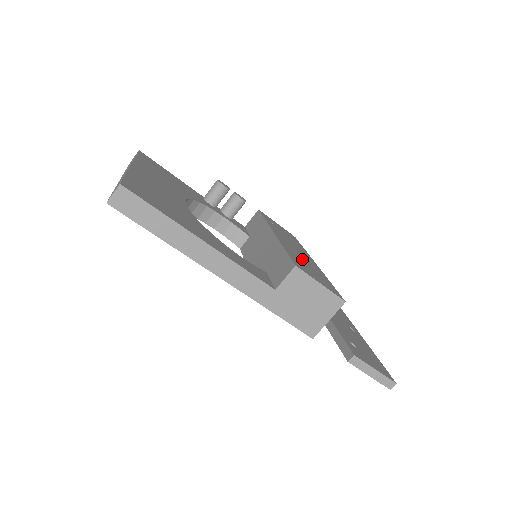
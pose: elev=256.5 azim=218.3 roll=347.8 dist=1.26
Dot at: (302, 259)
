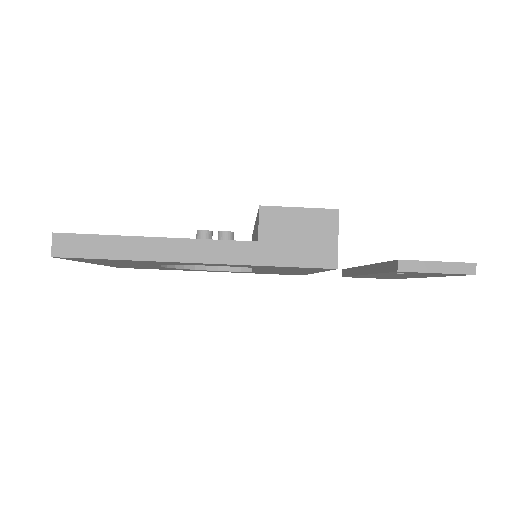
Dot at: occluded
